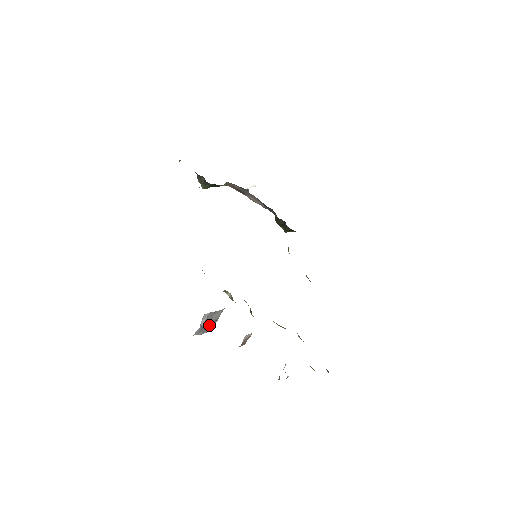
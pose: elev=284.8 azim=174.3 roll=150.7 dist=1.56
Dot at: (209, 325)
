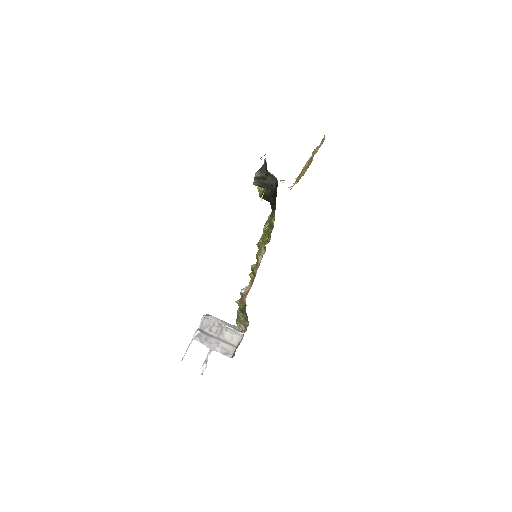
Dot at: (223, 345)
